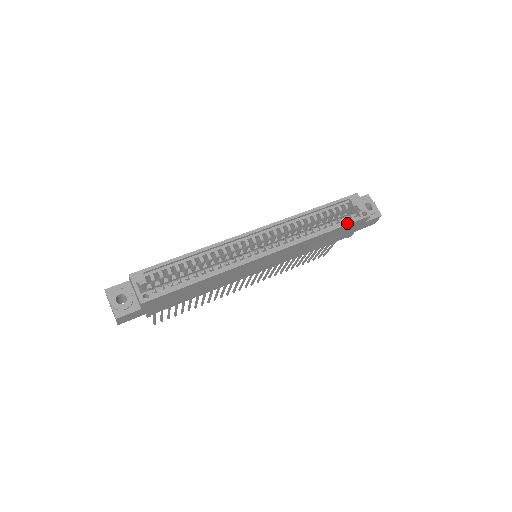
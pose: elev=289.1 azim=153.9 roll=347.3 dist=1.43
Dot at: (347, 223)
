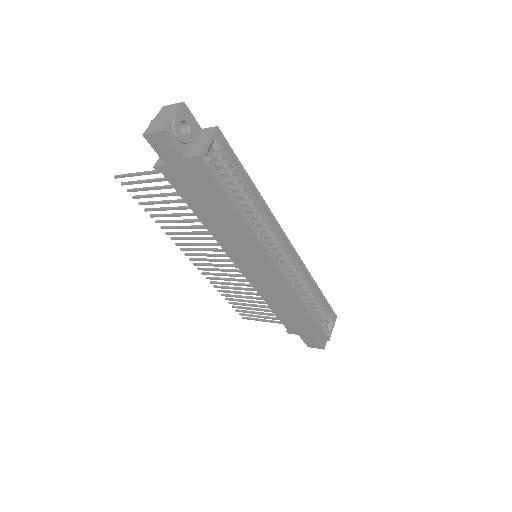
Dot at: (319, 325)
